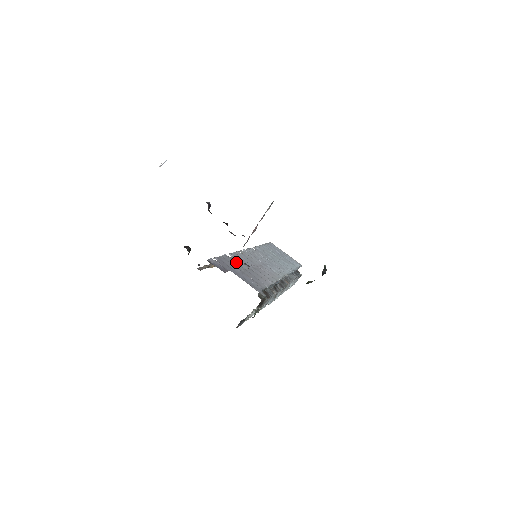
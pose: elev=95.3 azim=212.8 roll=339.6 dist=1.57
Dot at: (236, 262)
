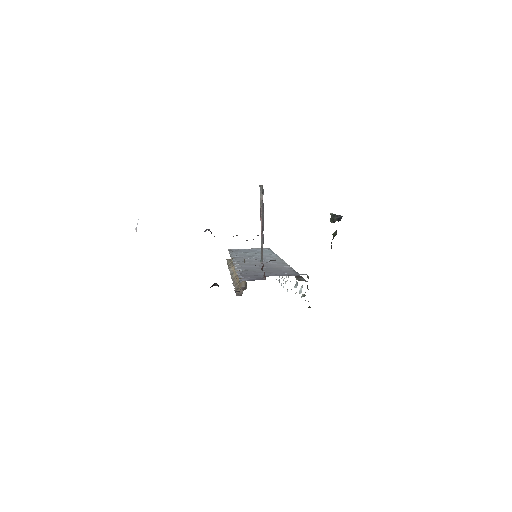
Dot at: (251, 271)
